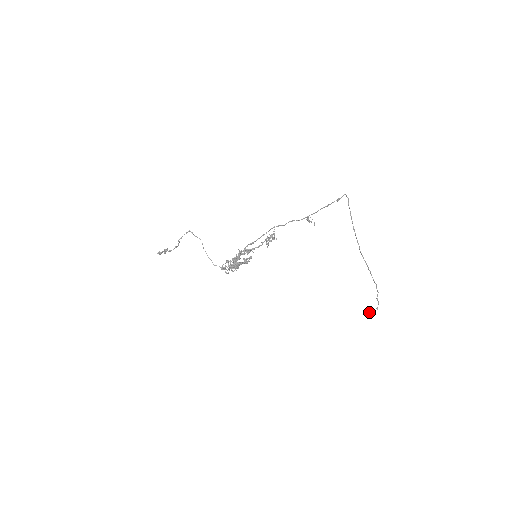
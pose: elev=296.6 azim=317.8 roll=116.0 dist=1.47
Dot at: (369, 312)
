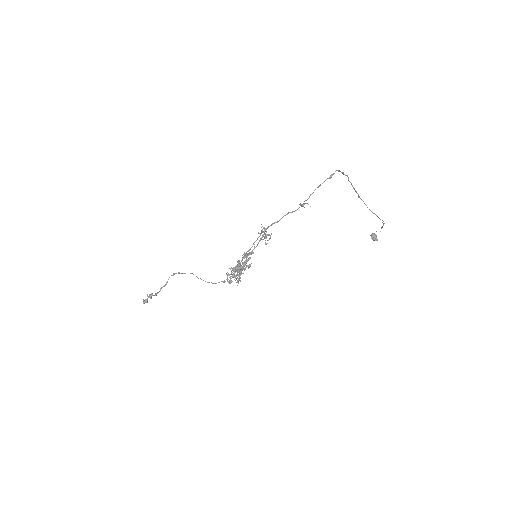
Dot at: (373, 237)
